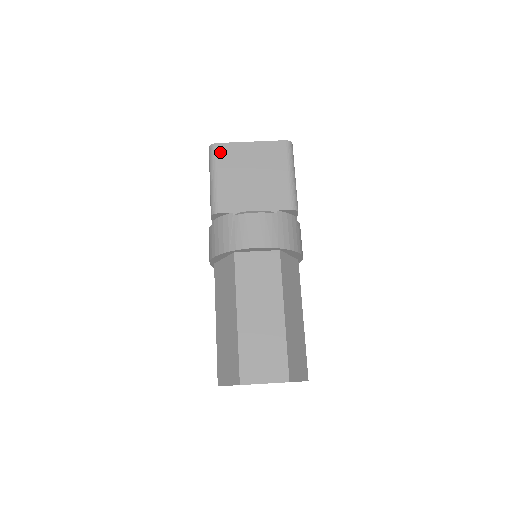
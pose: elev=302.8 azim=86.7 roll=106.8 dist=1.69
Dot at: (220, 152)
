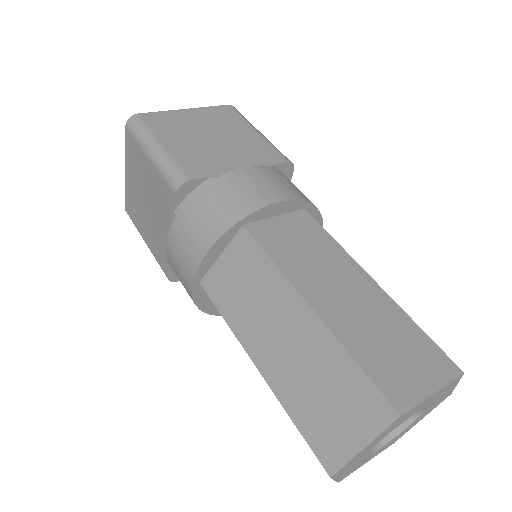
Dot at: (149, 121)
